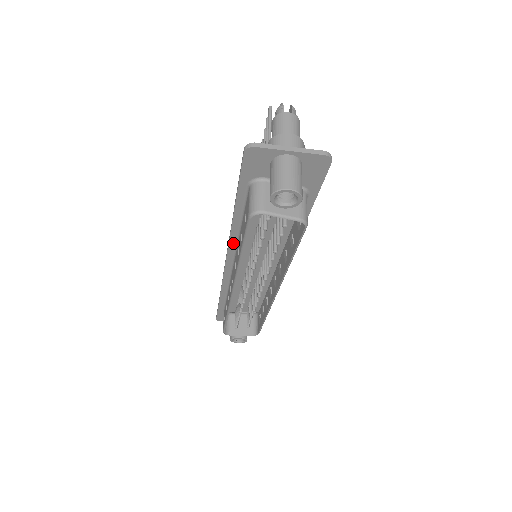
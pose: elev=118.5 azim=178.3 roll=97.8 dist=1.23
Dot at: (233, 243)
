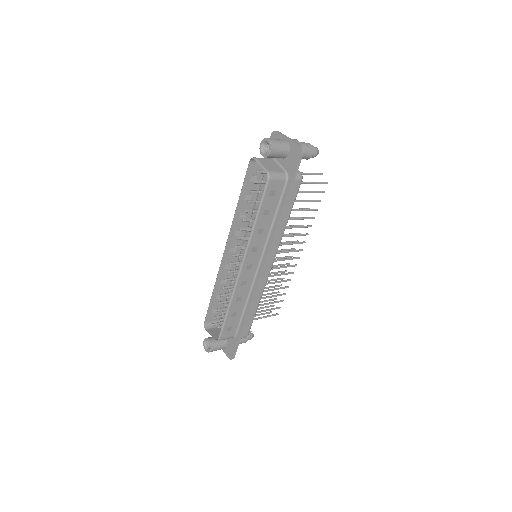
Dot at: occluded
